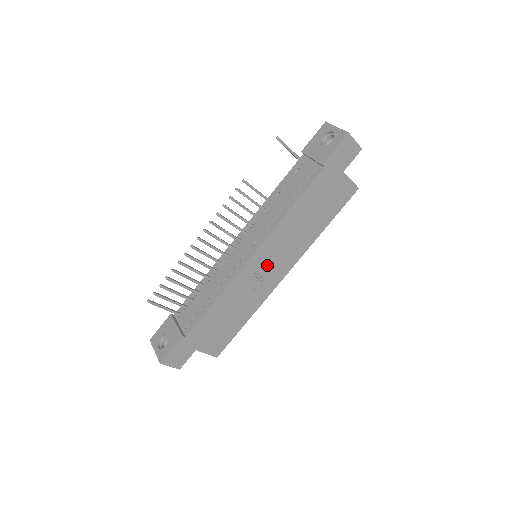
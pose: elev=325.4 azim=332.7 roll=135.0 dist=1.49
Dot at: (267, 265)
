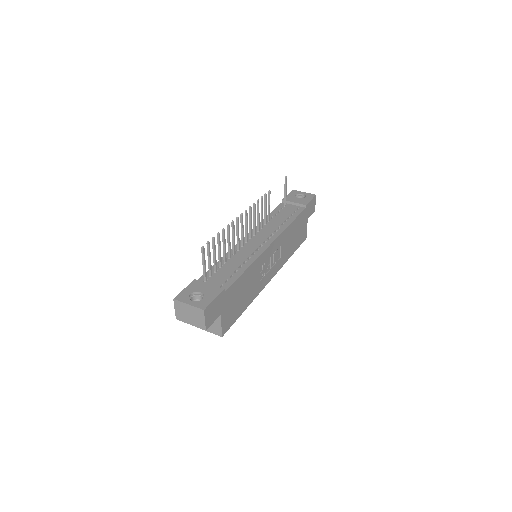
Dot at: (270, 261)
